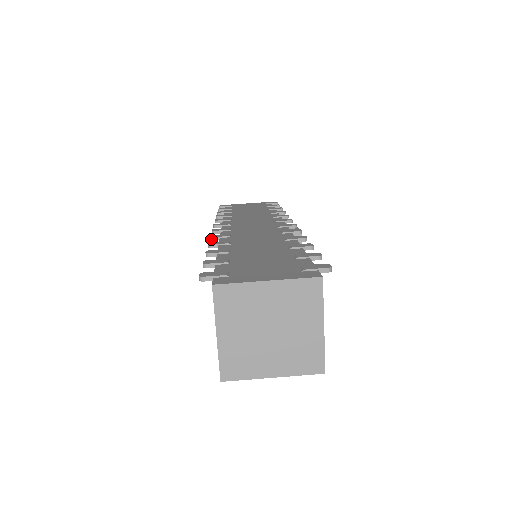
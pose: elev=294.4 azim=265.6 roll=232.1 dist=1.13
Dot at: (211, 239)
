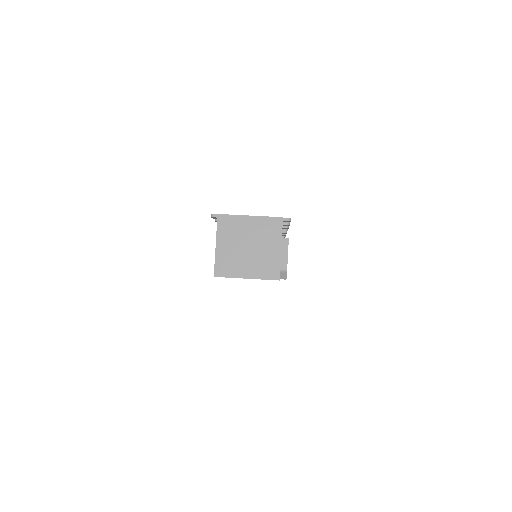
Dot at: occluded
